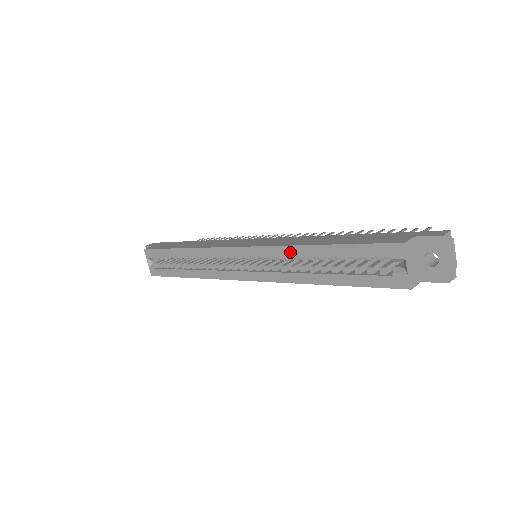
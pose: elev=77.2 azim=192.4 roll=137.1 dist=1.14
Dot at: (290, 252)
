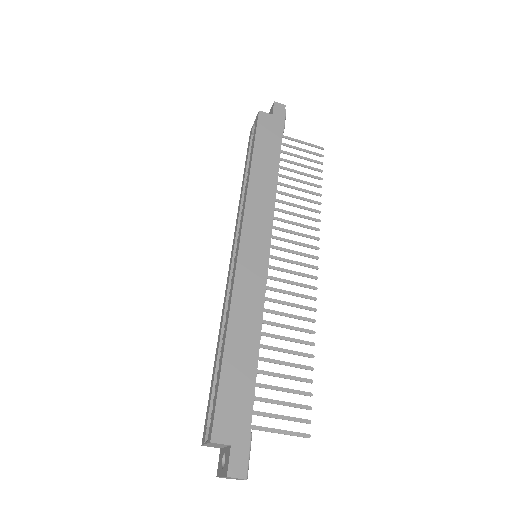
Dot at: (228, 310)
